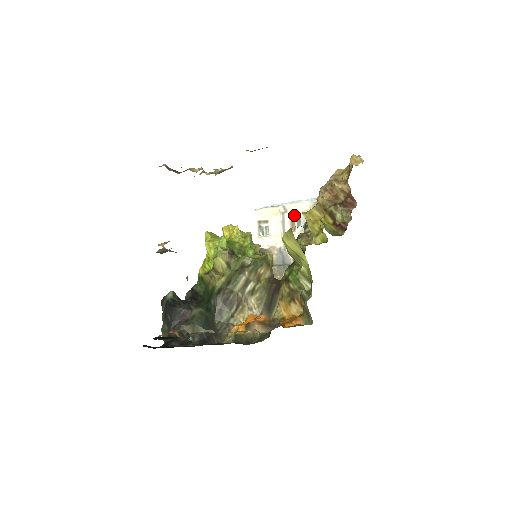
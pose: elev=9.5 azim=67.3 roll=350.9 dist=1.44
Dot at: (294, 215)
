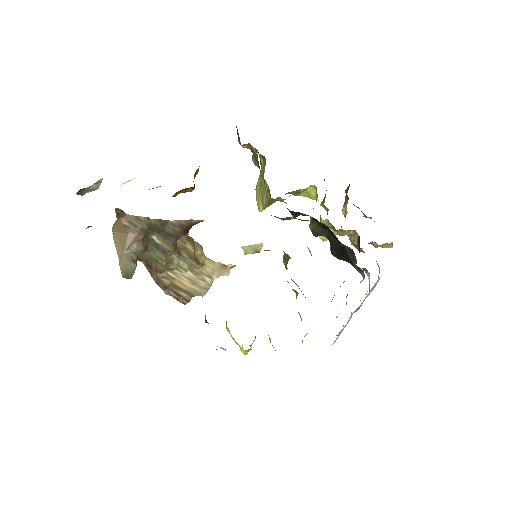
Dot at: occluded
